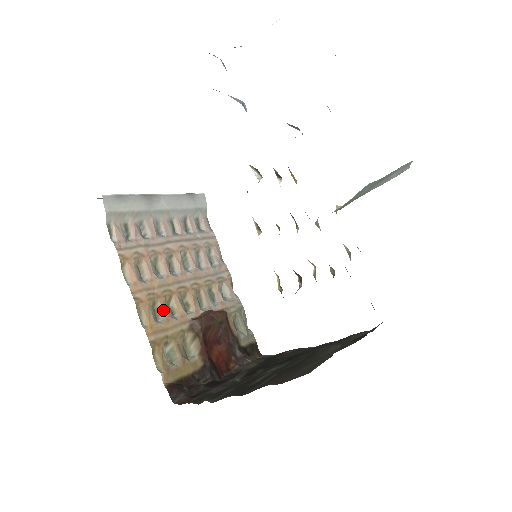
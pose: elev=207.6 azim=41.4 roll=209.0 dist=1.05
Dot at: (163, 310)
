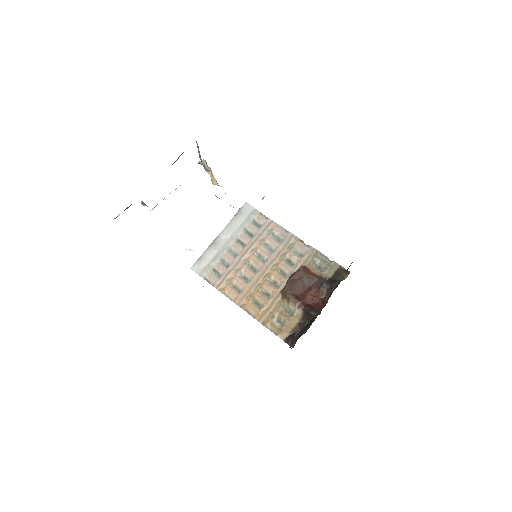
Dot at: (261, 299)
